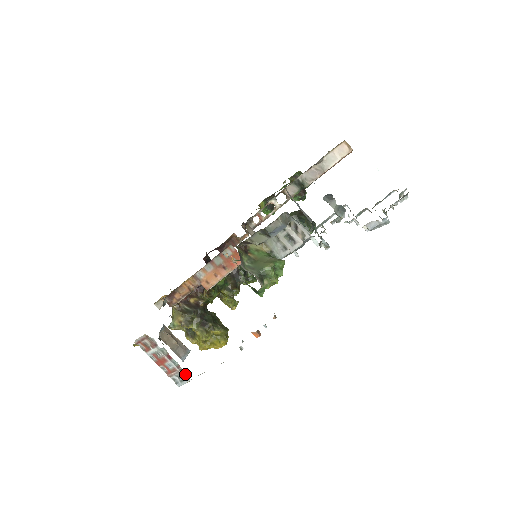
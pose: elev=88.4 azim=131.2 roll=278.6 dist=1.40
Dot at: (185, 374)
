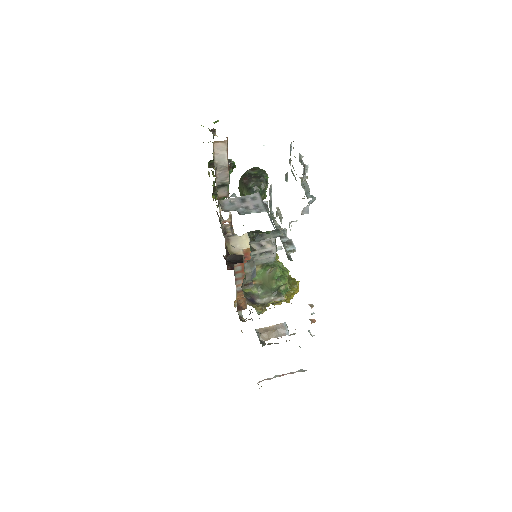
Dot at: (300, 370)
